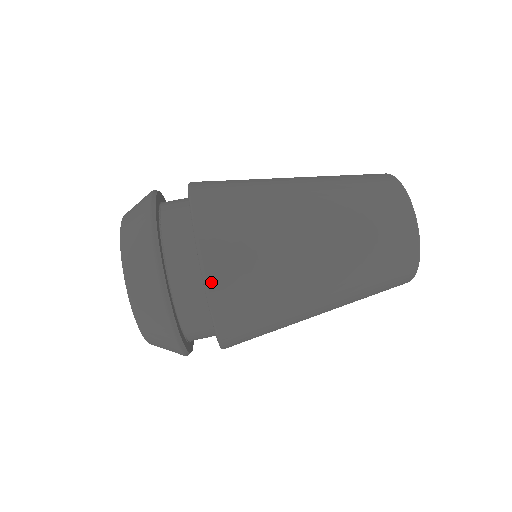
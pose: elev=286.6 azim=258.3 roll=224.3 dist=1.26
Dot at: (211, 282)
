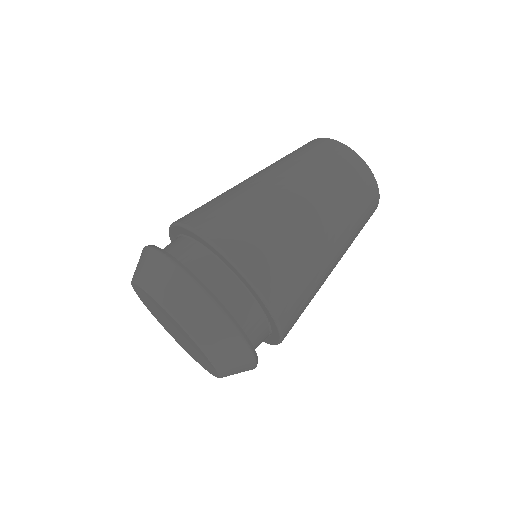
Dot at: (220, 244)
